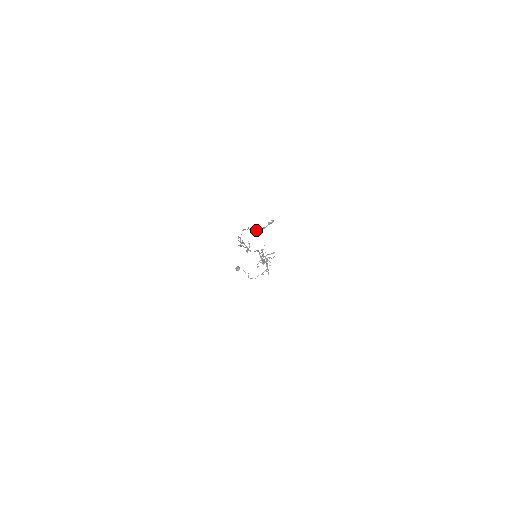
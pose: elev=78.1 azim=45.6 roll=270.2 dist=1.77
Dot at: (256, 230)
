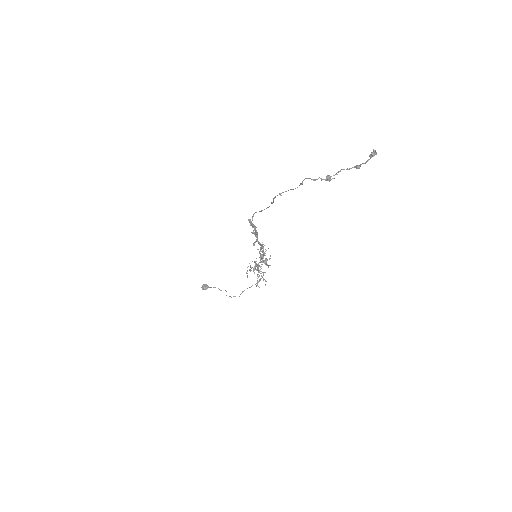
Dot at: (329, 179)
